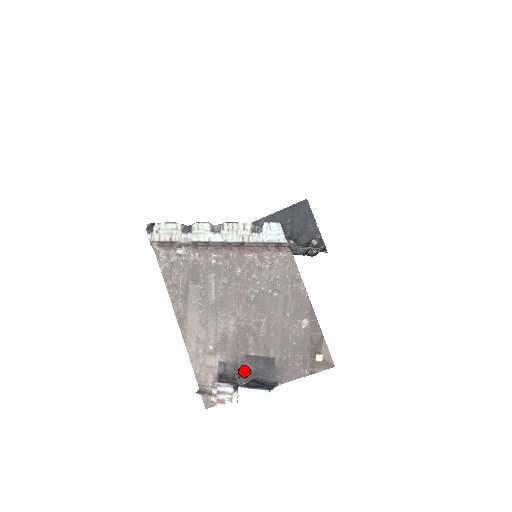
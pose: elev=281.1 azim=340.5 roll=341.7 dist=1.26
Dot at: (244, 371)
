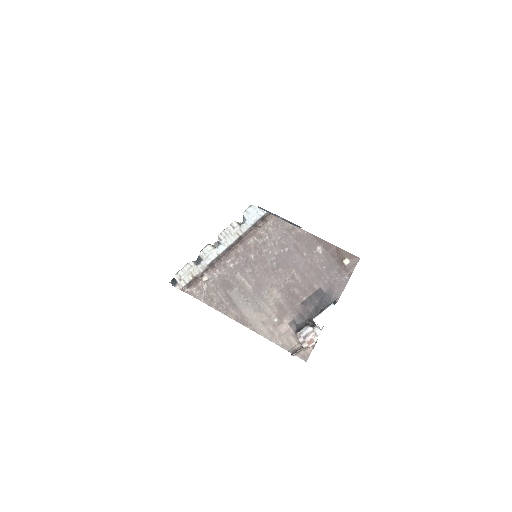
Dot at: (309, 314)
